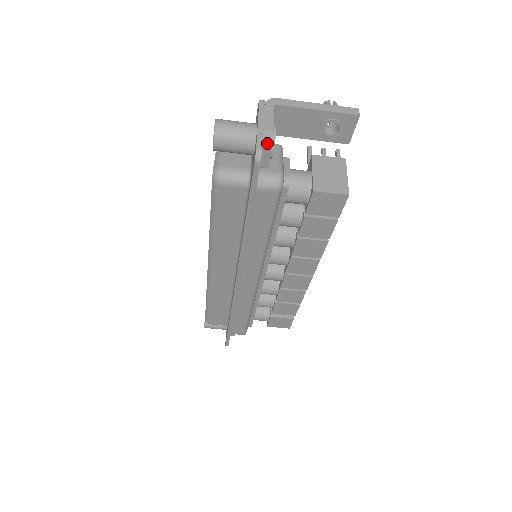
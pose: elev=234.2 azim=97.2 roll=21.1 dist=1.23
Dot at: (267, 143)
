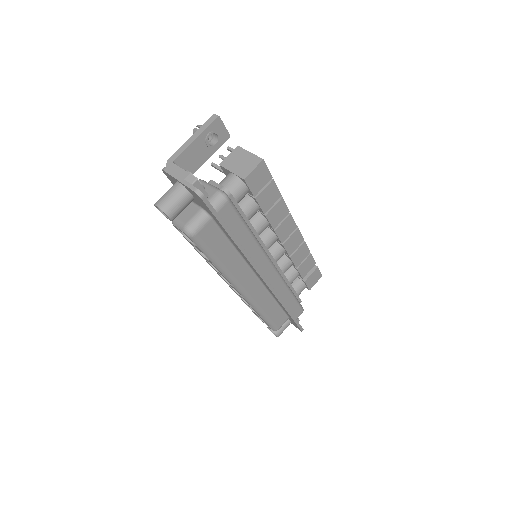
Dot at: (194, 183)
